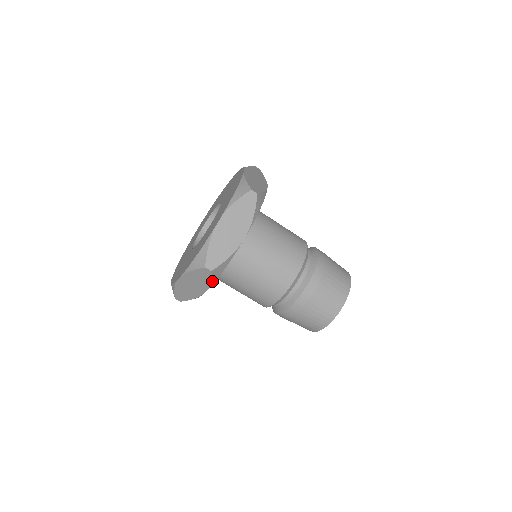
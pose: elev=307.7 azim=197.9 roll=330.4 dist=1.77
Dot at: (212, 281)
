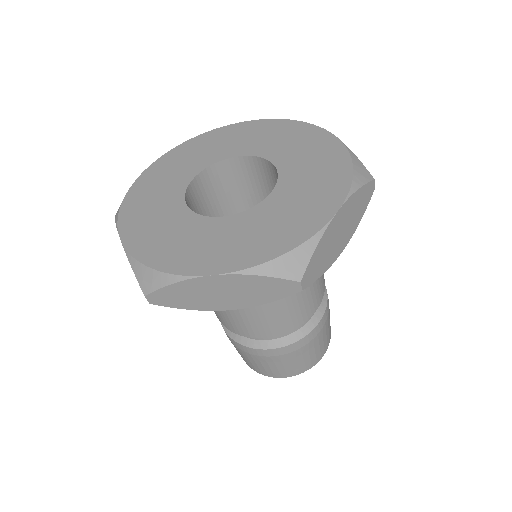
Dot at: occluded
